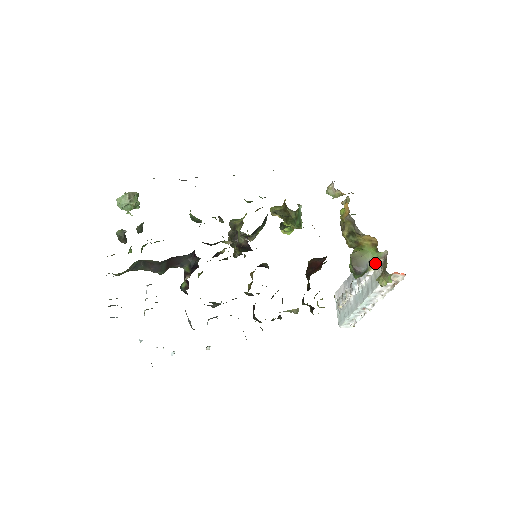
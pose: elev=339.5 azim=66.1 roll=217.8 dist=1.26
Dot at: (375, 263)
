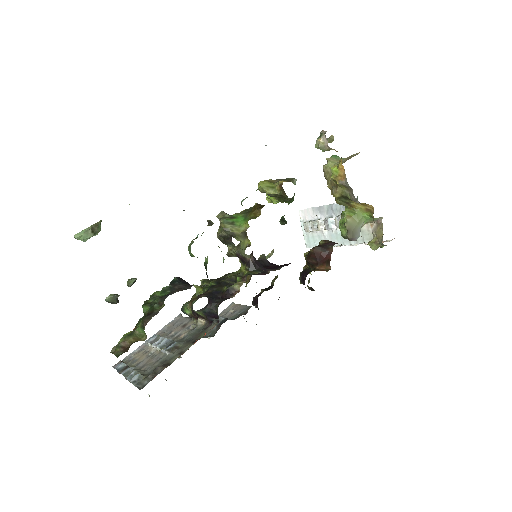
Dot at: (365, 223)
